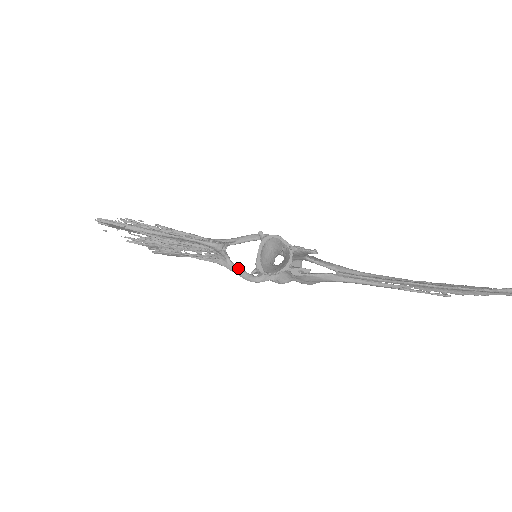
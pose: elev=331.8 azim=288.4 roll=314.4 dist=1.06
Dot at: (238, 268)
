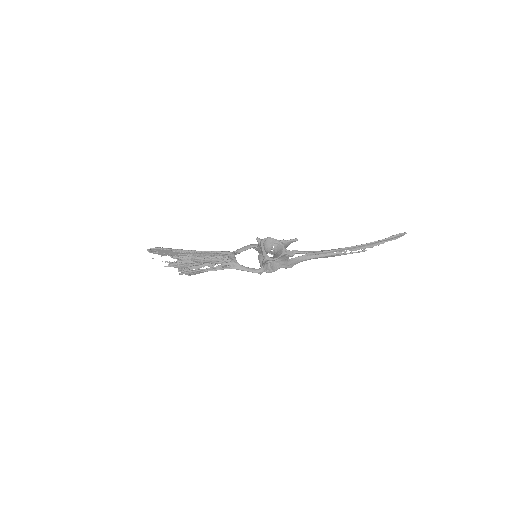
Dot at: (246, 267)
